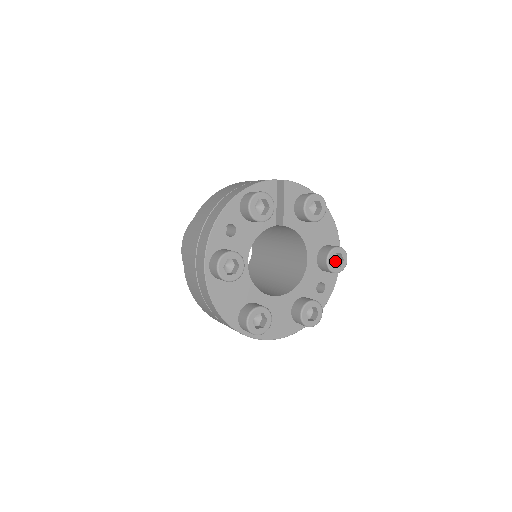
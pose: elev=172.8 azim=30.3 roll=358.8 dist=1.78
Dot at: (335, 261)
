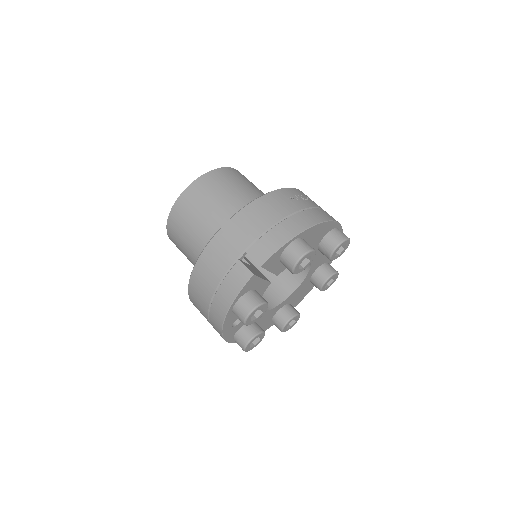
Dot at: occluded
